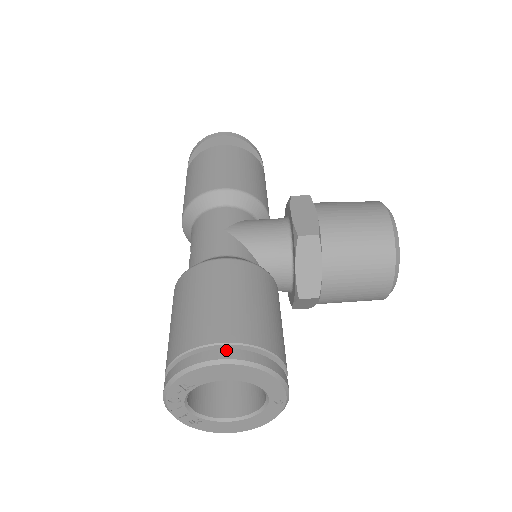
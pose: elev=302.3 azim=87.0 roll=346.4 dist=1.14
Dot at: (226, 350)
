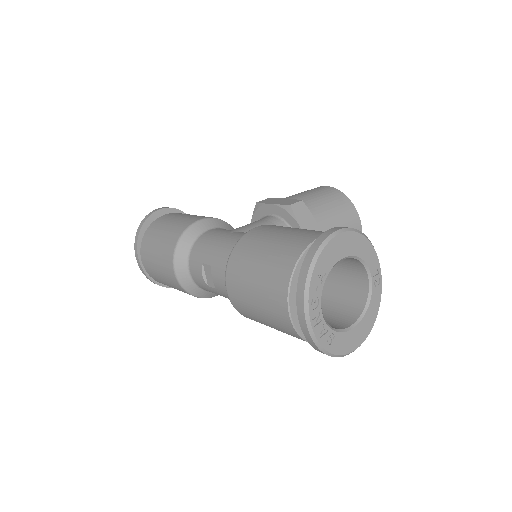
Dot at: (333, 228)
